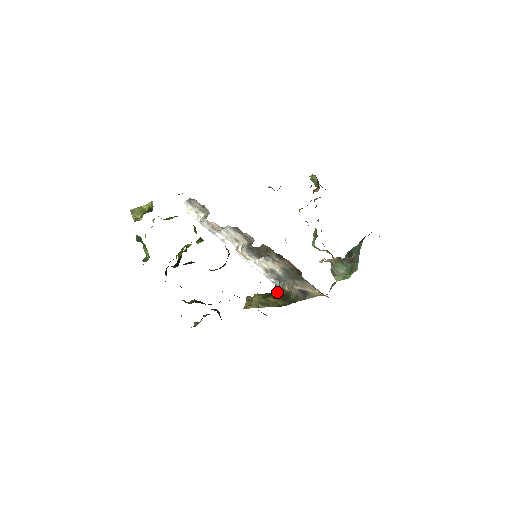
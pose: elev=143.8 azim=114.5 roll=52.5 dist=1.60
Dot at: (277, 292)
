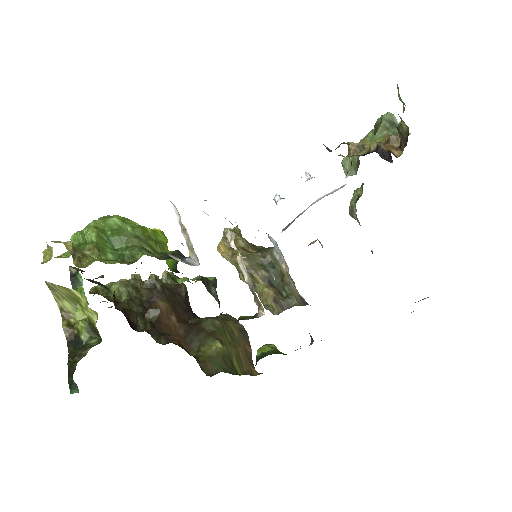
Dot at: (269, 260)
